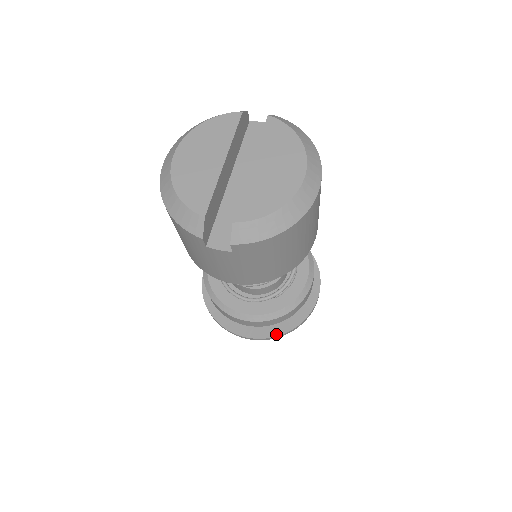
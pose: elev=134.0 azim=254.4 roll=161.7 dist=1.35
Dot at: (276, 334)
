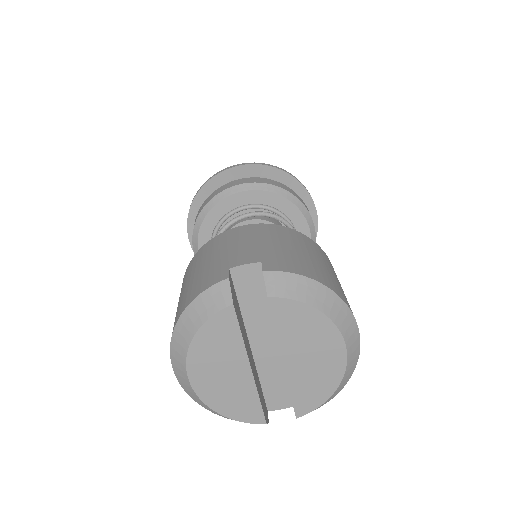
Dot at: occluded
